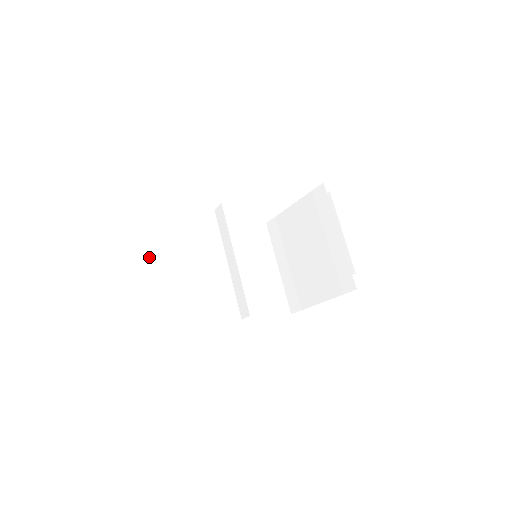
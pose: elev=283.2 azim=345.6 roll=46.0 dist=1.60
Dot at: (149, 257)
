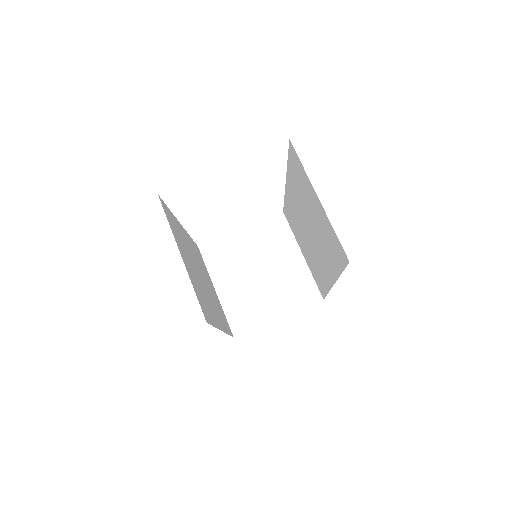
Dot at: (171, 227)
